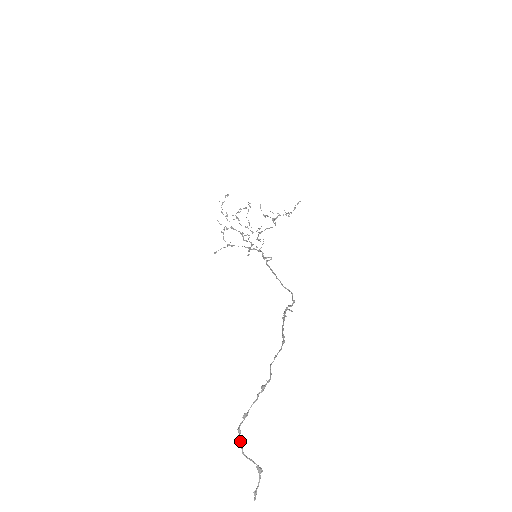
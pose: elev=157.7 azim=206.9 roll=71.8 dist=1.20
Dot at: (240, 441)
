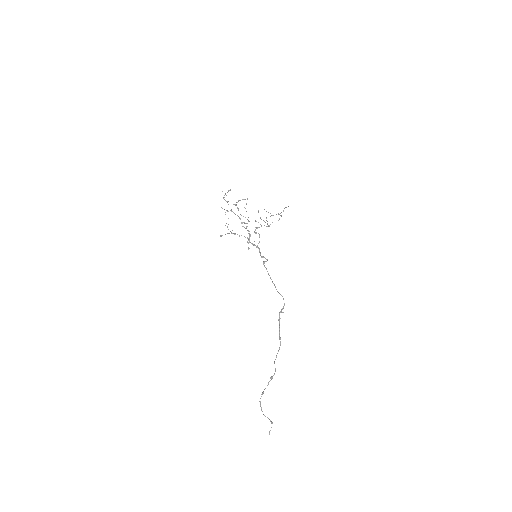
Dot at: (261, 408)
